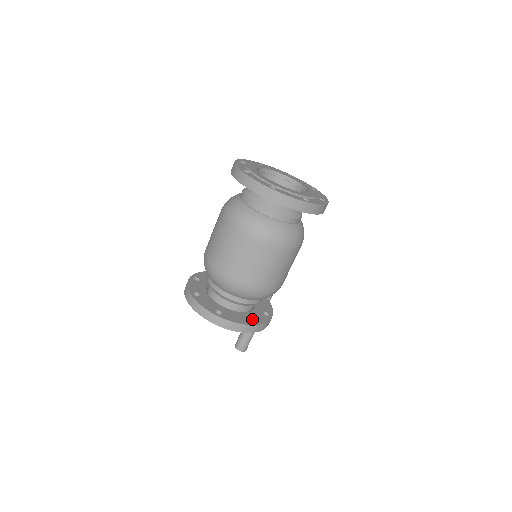
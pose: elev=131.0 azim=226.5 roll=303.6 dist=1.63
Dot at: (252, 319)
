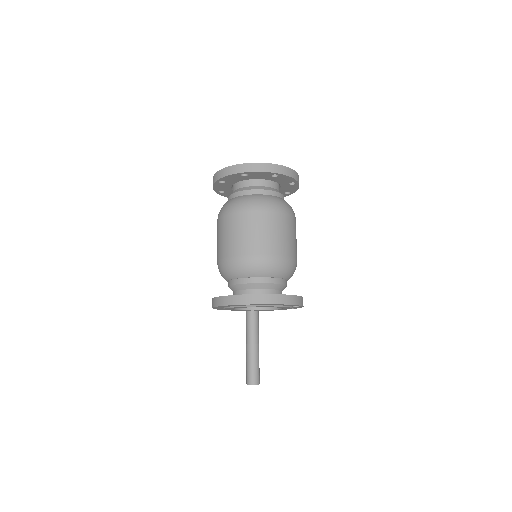
Dot at: occluded
